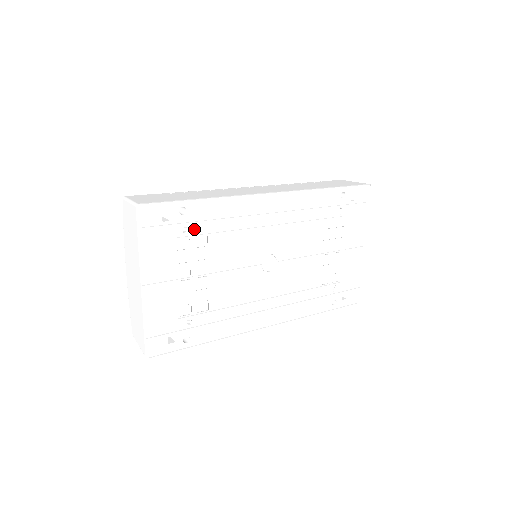
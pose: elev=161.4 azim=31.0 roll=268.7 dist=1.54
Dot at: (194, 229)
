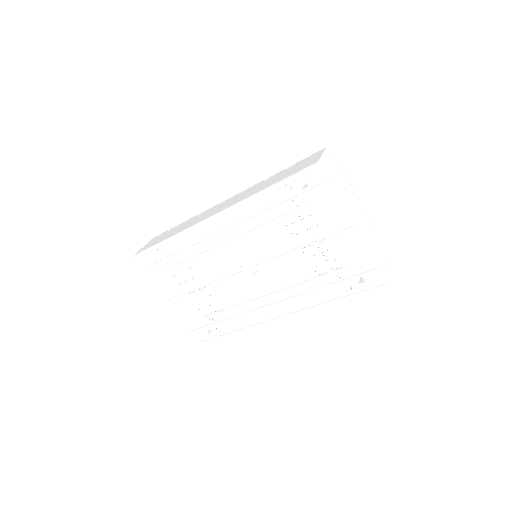
Dot at: (174, 260)
